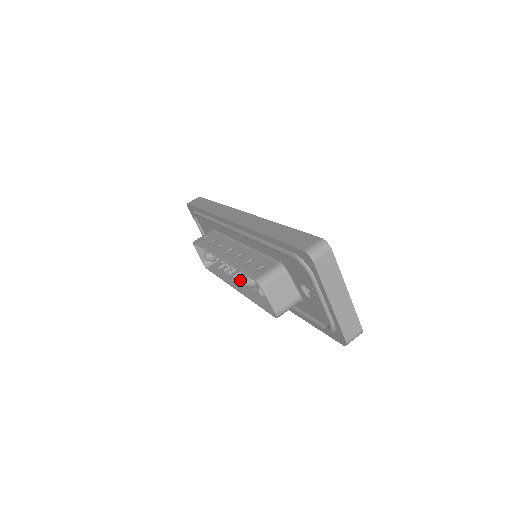
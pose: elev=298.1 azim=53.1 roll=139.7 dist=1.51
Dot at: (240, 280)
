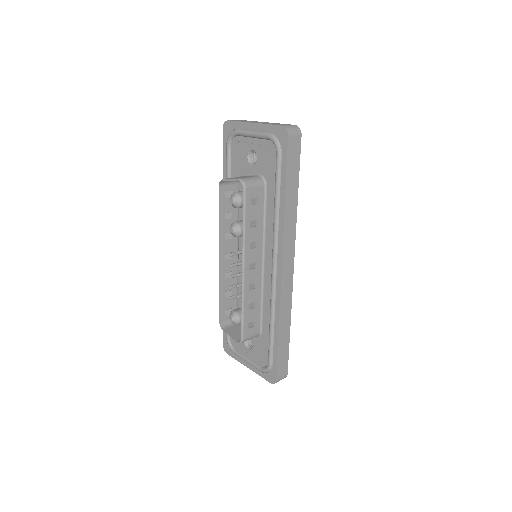
Dot at: (238, 251)
